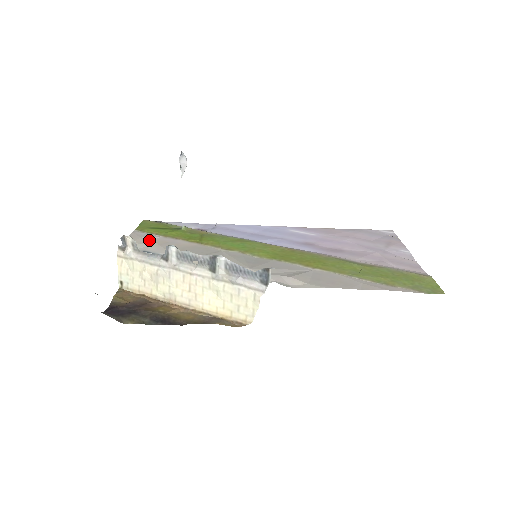
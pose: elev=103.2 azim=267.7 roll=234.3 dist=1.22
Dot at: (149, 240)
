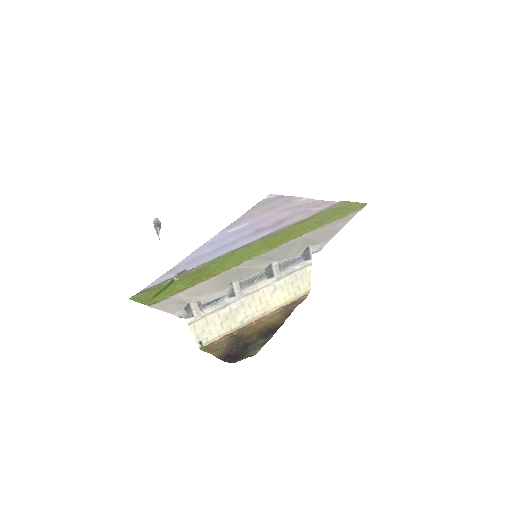
Dot at: (181, 301)
